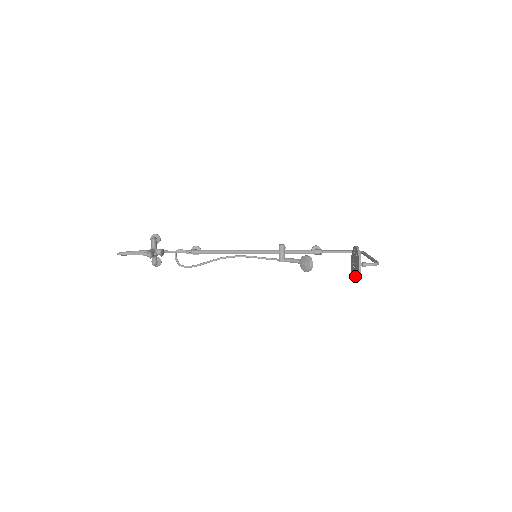
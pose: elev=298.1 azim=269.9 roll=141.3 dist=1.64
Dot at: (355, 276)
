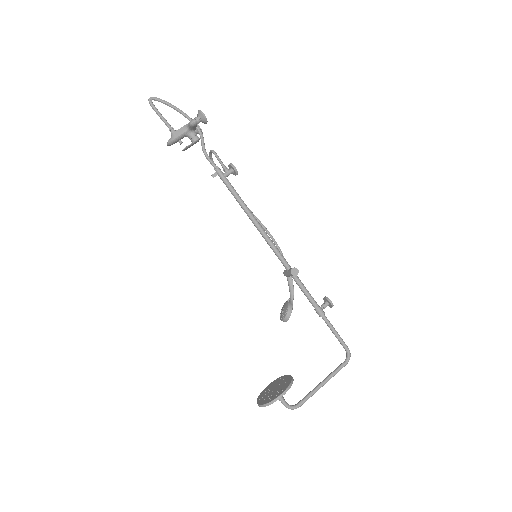
Dot at: (266, 390)
